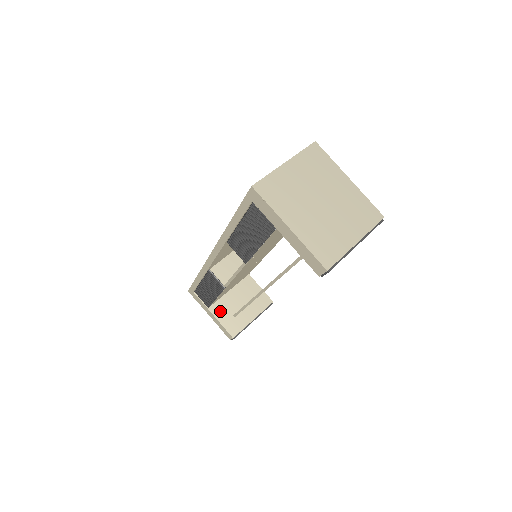
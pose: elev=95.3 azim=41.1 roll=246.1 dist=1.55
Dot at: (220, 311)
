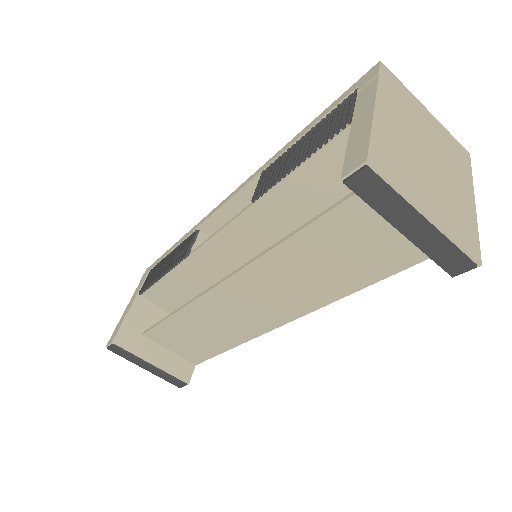
Dot at: (142, 311)
